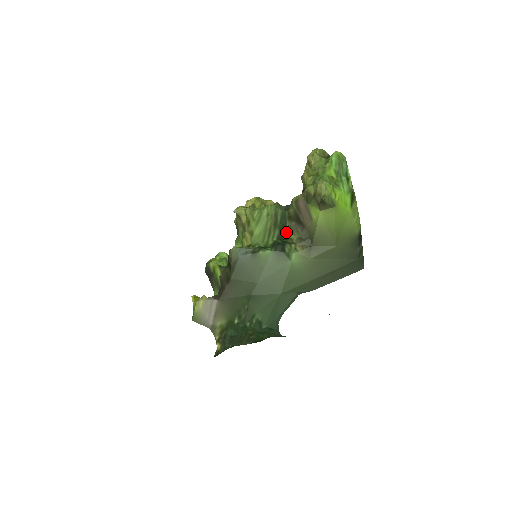
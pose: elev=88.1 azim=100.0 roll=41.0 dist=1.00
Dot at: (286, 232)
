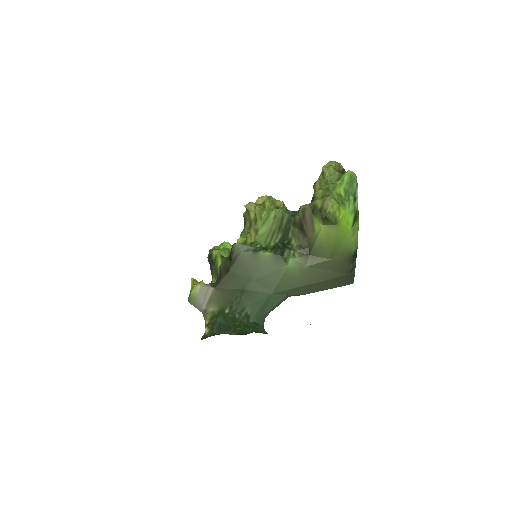
Dot at: (288, 237)
